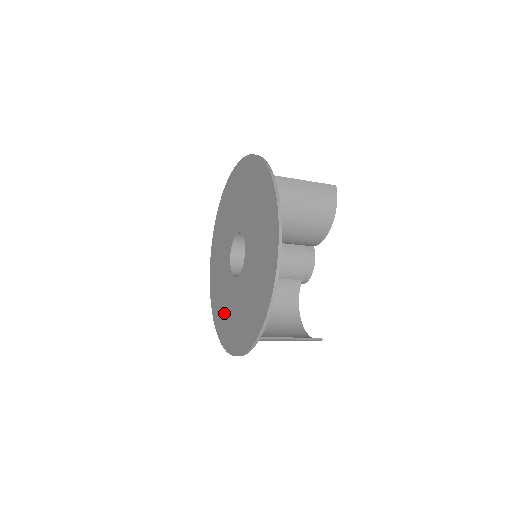
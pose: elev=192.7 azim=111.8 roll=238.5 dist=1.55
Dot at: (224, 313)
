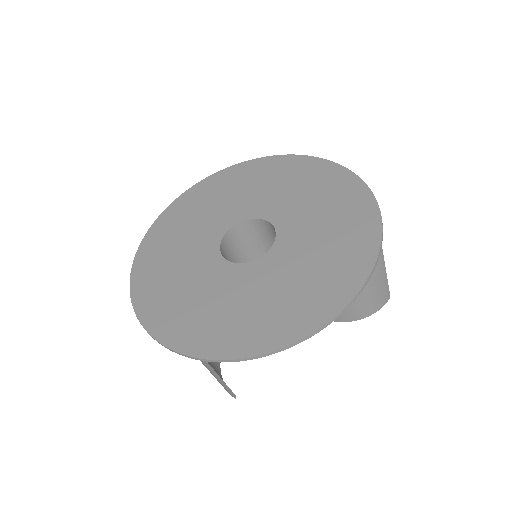
Dot at: (255, 312)
